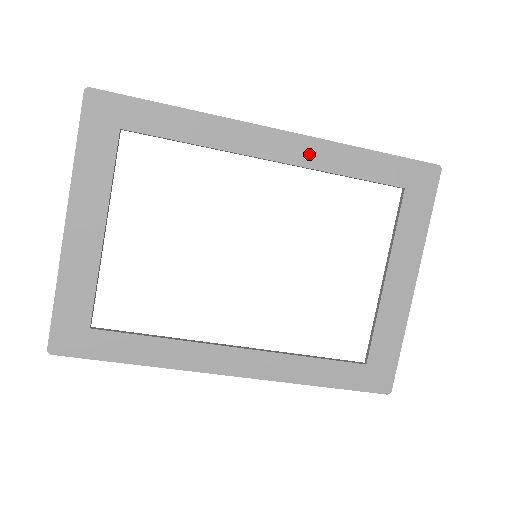
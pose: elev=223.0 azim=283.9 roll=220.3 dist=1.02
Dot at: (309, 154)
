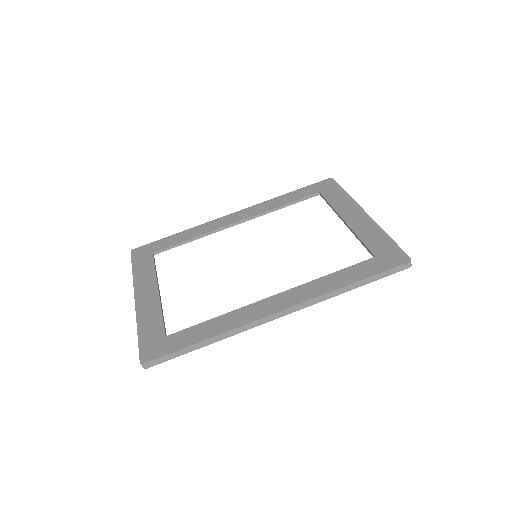
Dot at: (256, 210)
